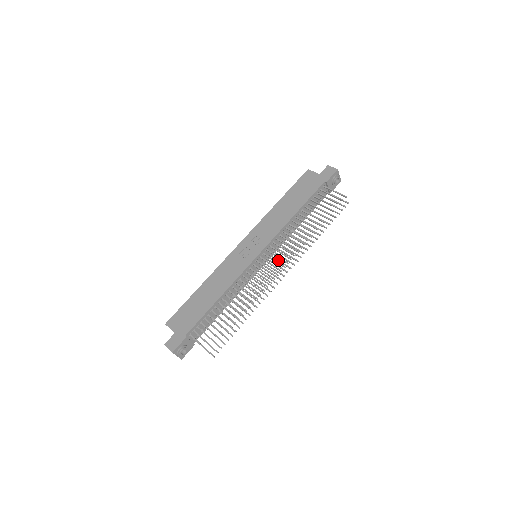
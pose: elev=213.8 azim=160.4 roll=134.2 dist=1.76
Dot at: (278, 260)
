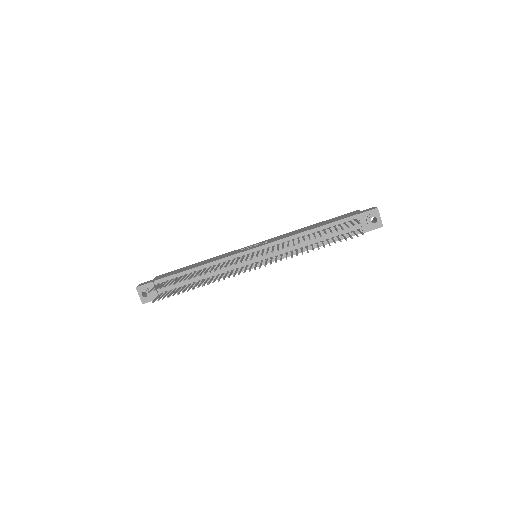
Dot at: (266, 261)
